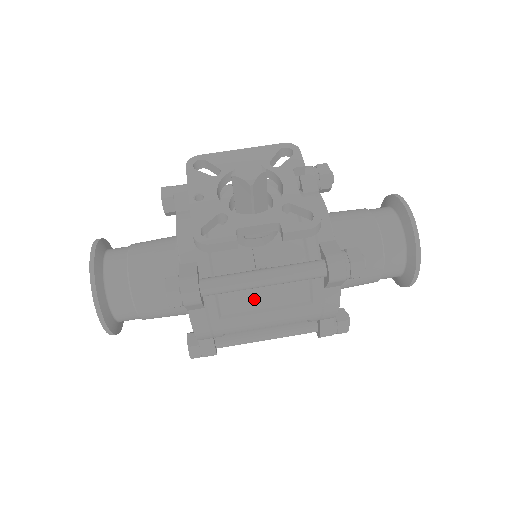
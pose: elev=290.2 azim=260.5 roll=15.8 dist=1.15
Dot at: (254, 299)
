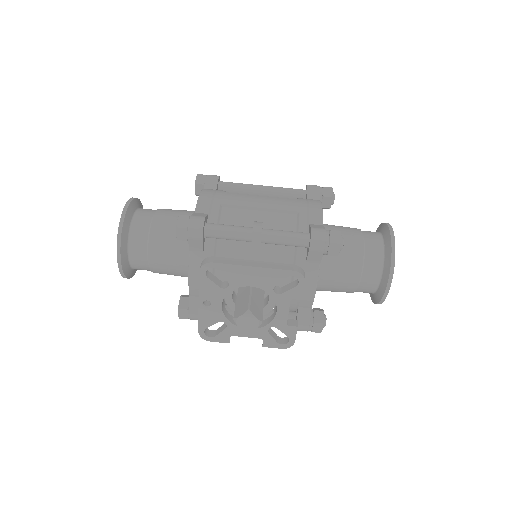
Dot at: occluded
